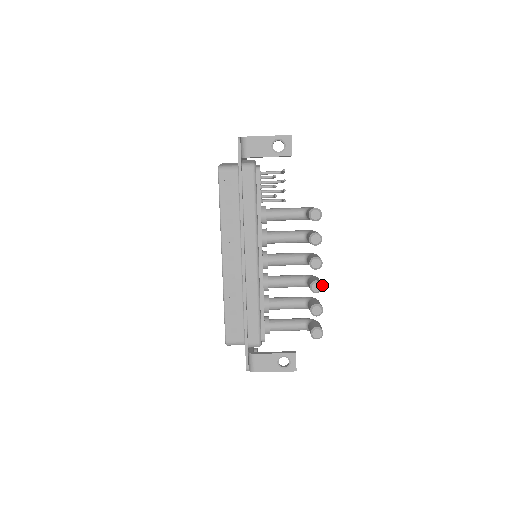
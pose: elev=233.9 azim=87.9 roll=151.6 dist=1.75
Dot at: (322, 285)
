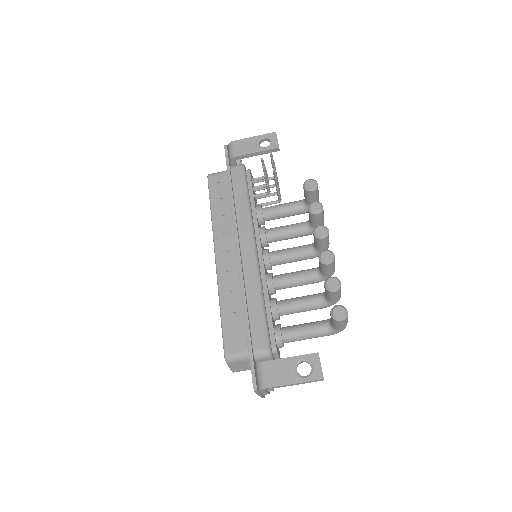
Dot at: (333, 254)
